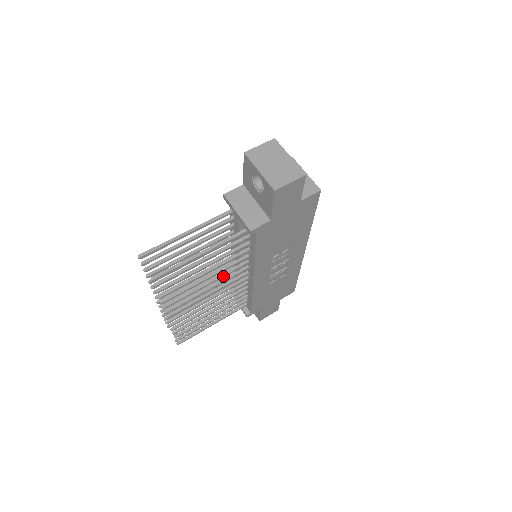
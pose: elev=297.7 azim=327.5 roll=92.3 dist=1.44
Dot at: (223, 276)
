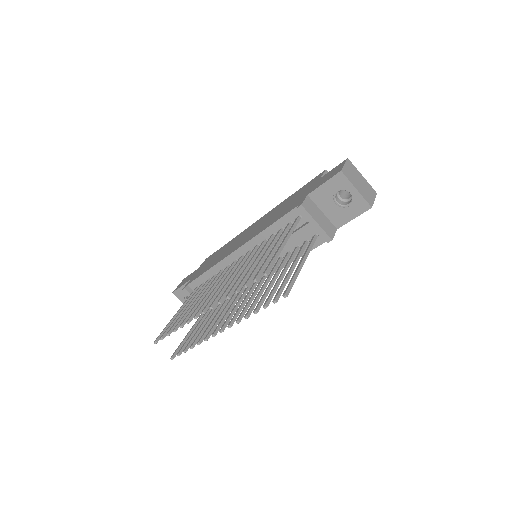
Dot at: occluded
